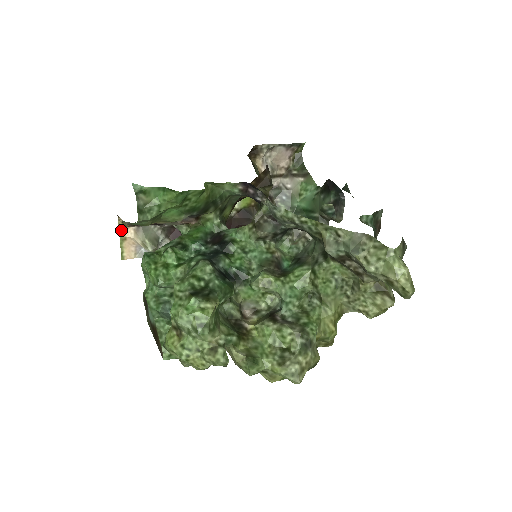
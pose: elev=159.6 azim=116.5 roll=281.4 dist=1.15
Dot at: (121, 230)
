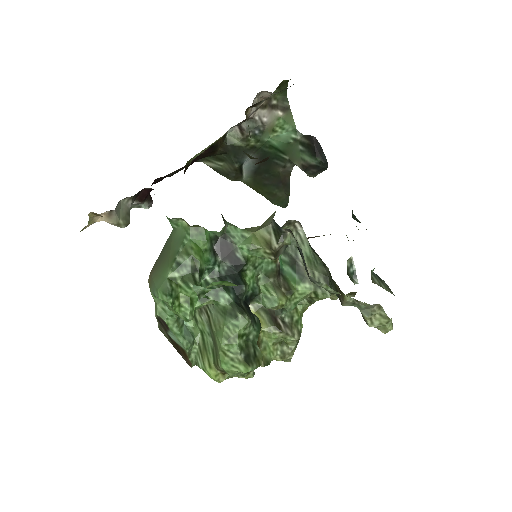
Dot at: (91, 219)
